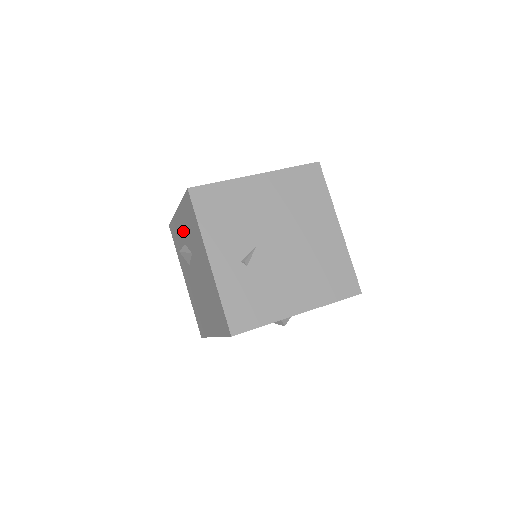
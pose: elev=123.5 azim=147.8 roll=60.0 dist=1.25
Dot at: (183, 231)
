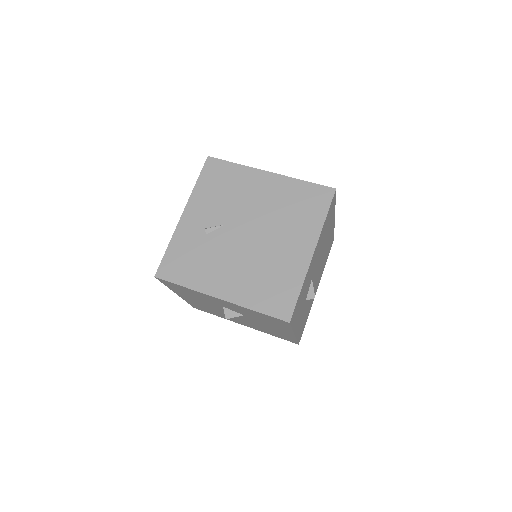
Dot at: occluded
